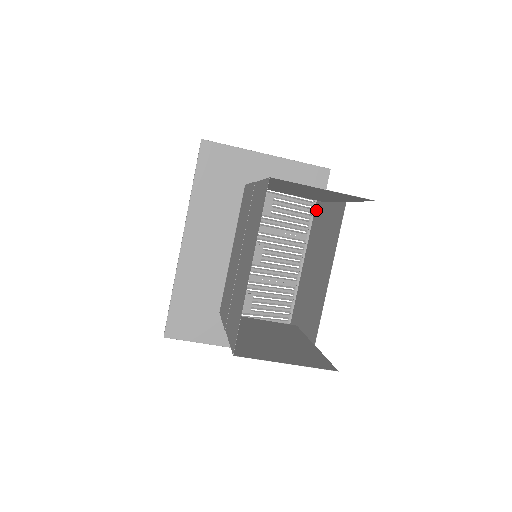
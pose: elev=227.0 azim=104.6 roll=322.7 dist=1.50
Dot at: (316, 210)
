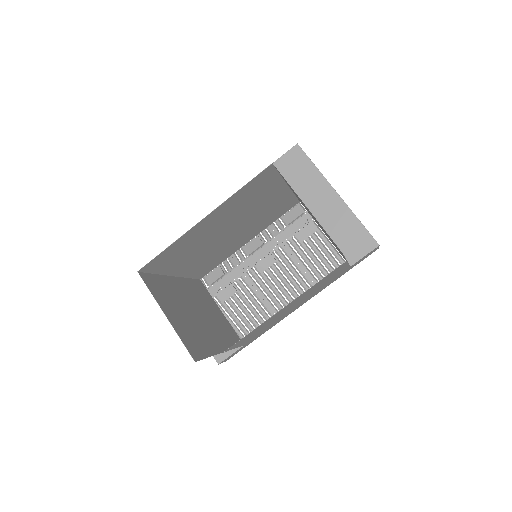
Dot at: (344, 273)
